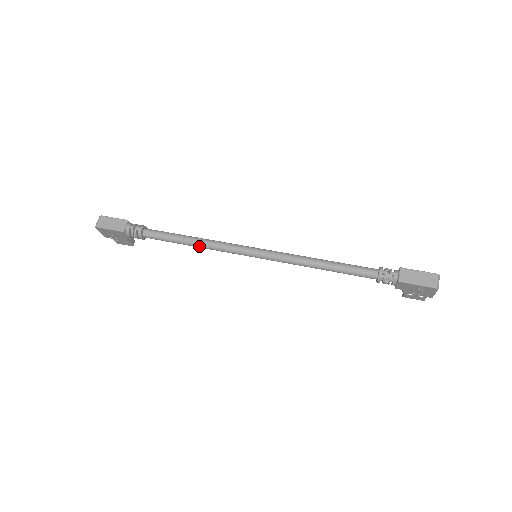
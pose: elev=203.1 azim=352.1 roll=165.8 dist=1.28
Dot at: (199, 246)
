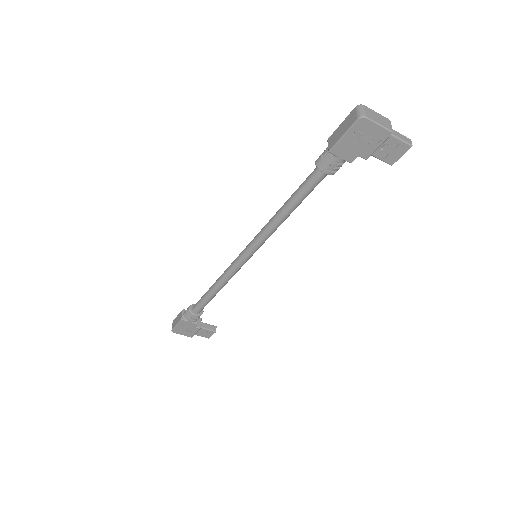
Dot at: (219, 286)
